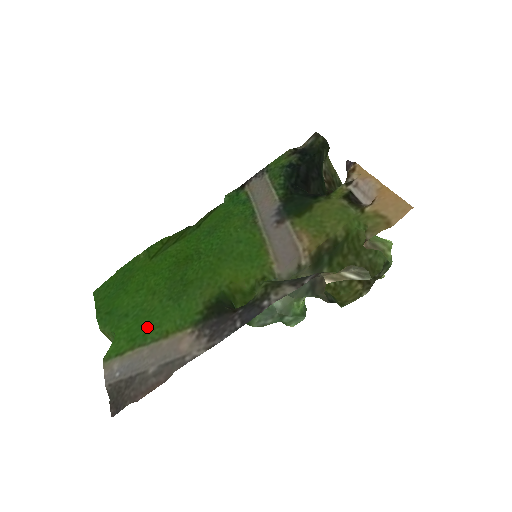
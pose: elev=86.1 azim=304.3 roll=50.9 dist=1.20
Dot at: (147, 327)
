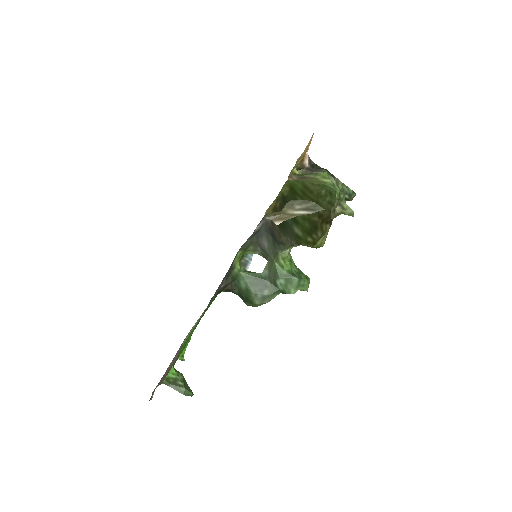
Dot at: occluded
